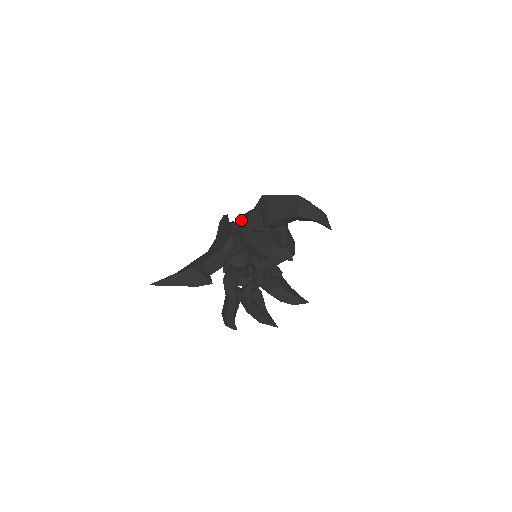
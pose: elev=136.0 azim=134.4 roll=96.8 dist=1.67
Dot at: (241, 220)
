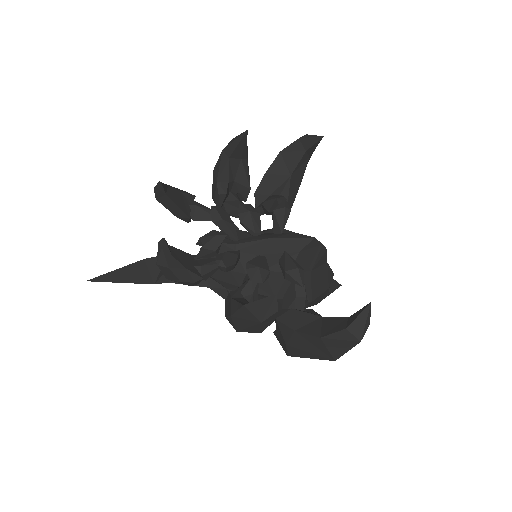
Dot at: occluded
